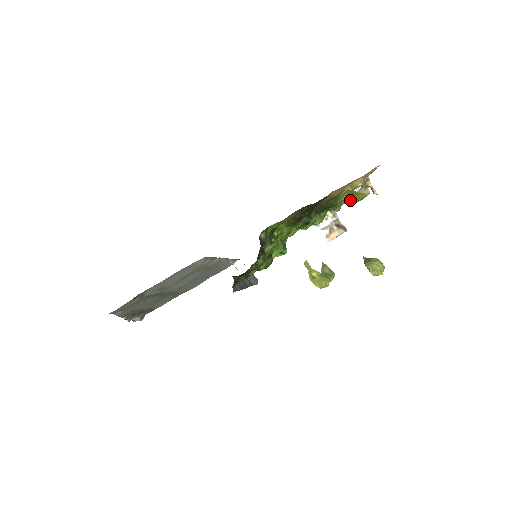
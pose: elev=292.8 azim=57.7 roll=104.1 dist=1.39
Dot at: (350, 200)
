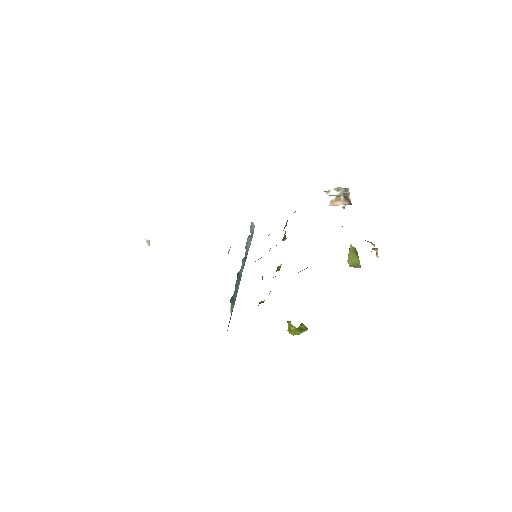
Dot at: occluded
